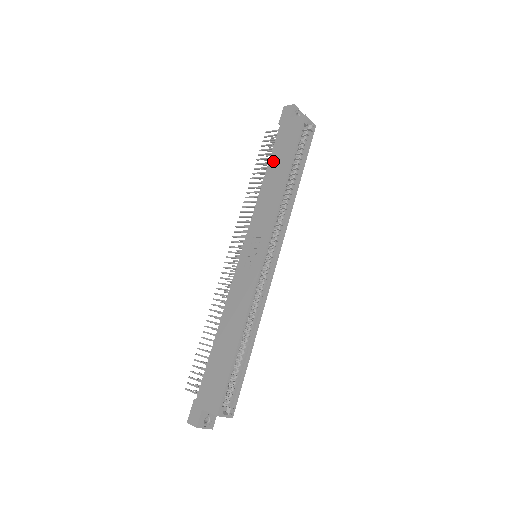
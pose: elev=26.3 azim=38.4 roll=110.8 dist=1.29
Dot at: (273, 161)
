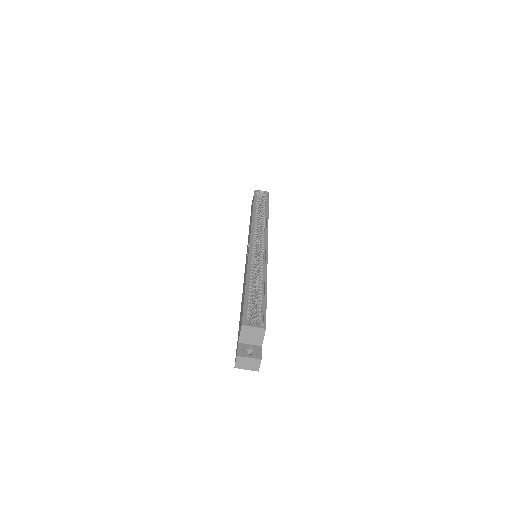
Dot at: occluded
